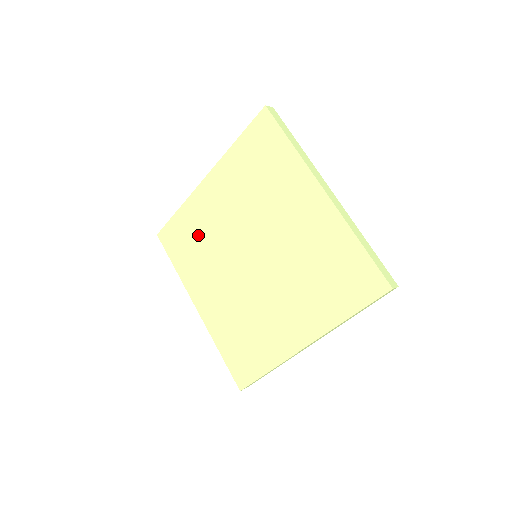
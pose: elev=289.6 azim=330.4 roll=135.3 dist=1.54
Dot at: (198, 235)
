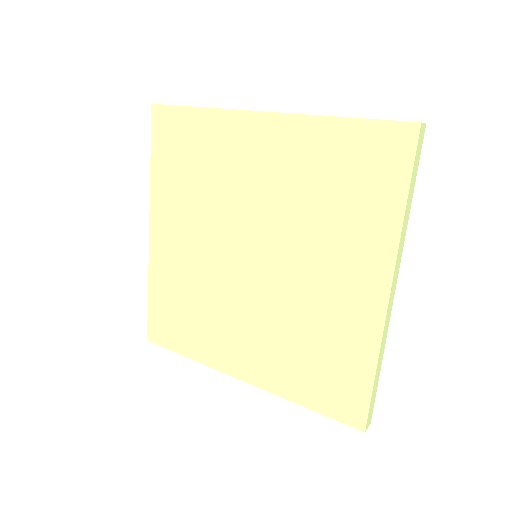
Dot at: (205, 166)
